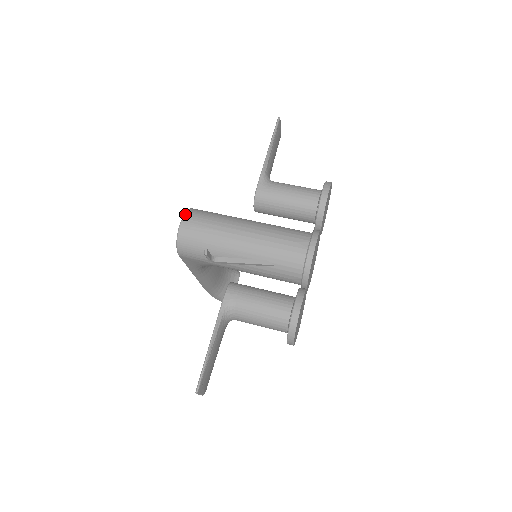
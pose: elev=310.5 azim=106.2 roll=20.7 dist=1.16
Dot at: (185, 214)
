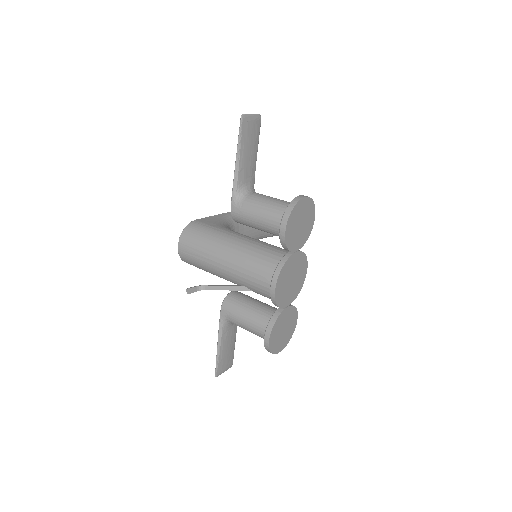
Dot at: (180, 237)
